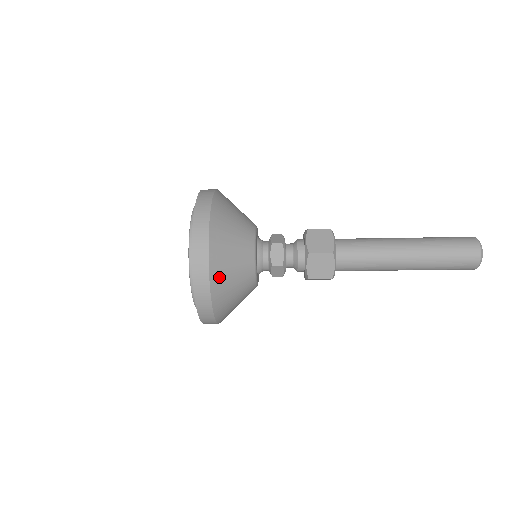
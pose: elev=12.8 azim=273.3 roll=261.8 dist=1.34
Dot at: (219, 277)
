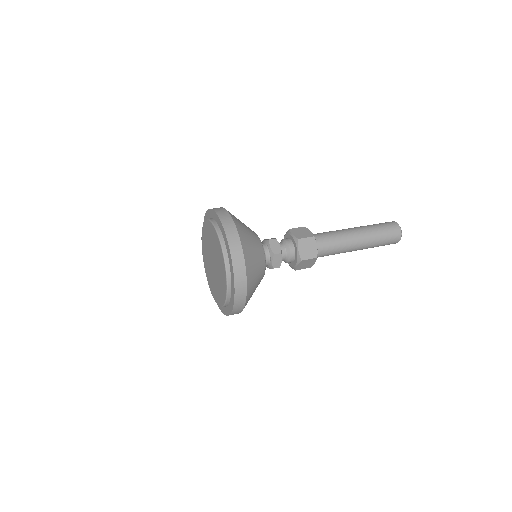
Dot at: occluded
